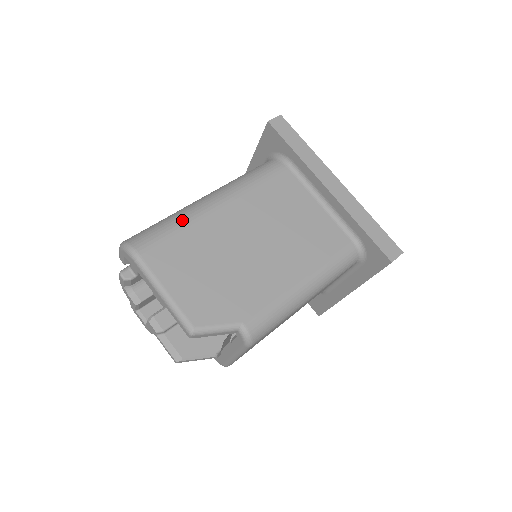
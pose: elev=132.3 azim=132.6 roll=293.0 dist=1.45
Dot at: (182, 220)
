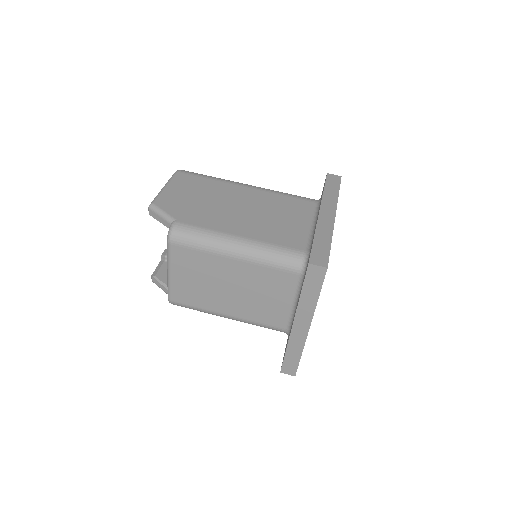
Dot at: (218, 178)
